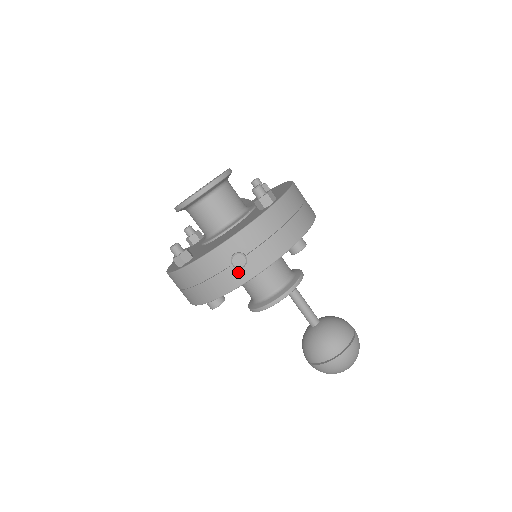
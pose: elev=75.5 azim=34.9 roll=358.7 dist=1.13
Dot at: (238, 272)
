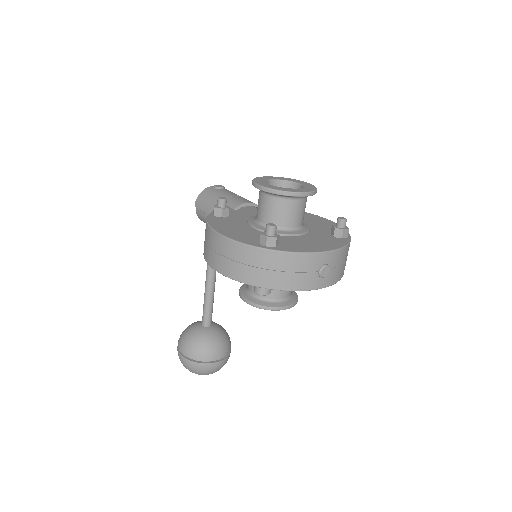
Dot at: (317, 279)
